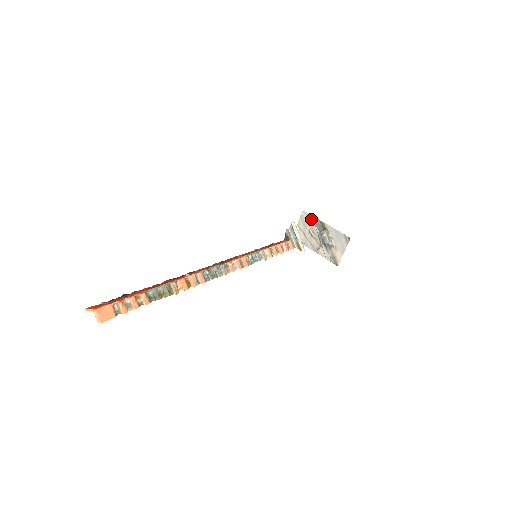
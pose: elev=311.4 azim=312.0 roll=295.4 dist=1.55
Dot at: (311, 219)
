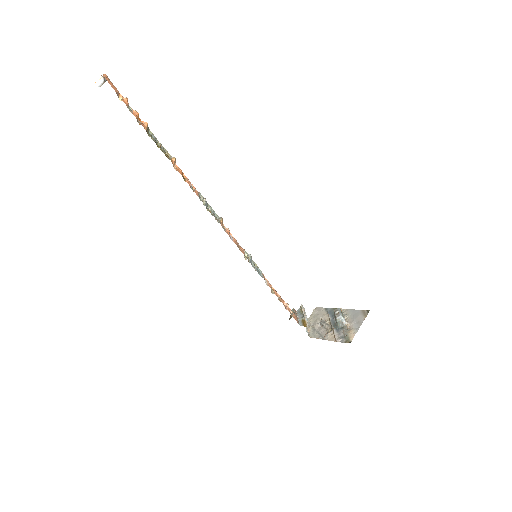
Dot at: (324, 311)
